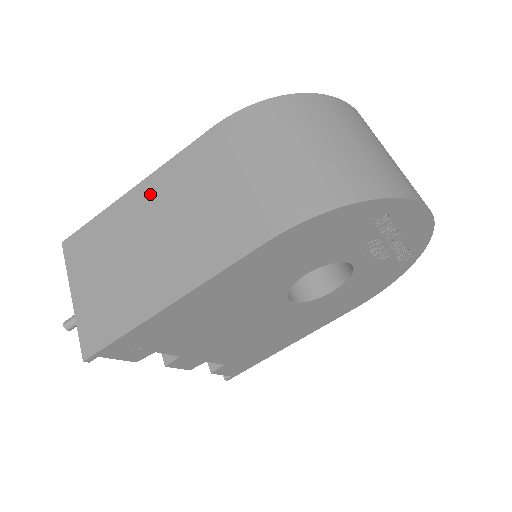
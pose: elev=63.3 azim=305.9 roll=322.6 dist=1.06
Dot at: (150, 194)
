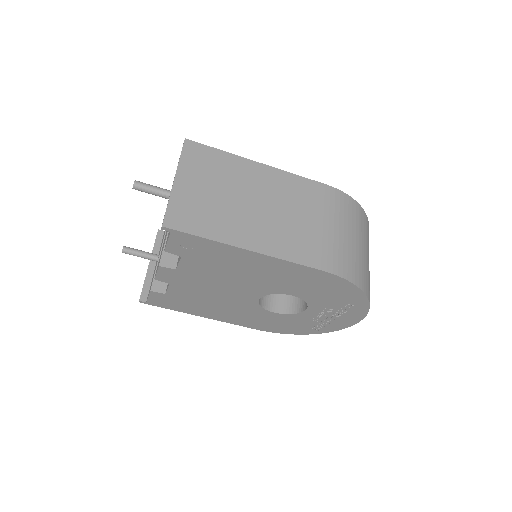
Dot at: (268, 178)
